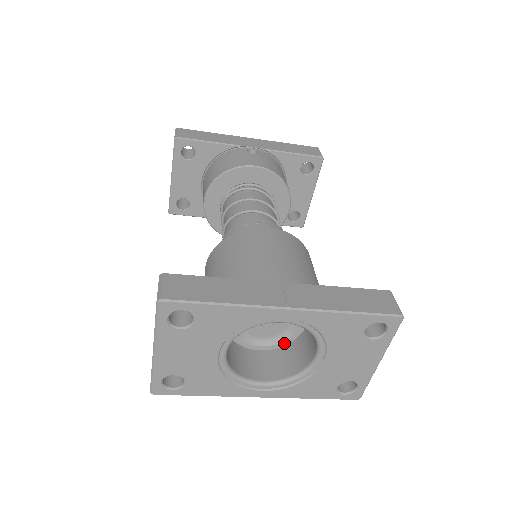
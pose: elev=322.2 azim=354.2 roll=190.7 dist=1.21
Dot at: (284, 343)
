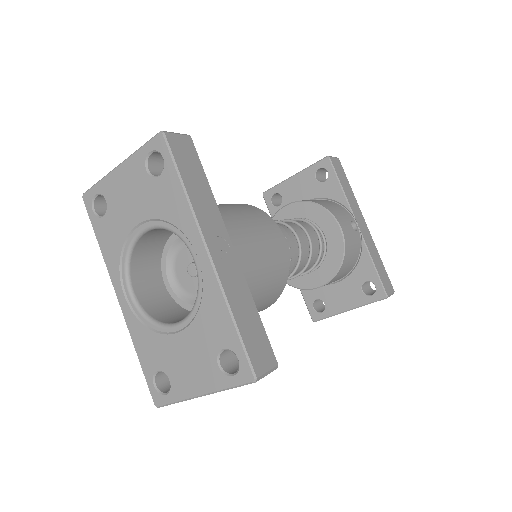
Dot at: (181, 302)
